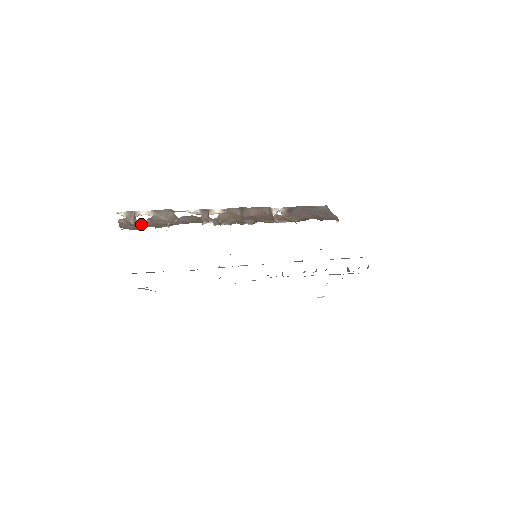
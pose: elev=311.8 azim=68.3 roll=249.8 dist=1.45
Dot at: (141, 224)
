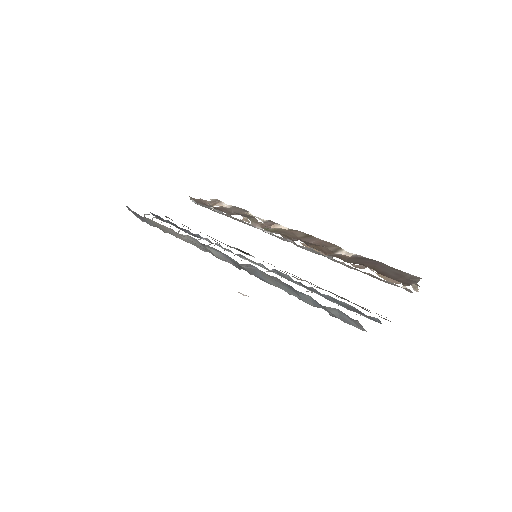
Dot at: occluded
